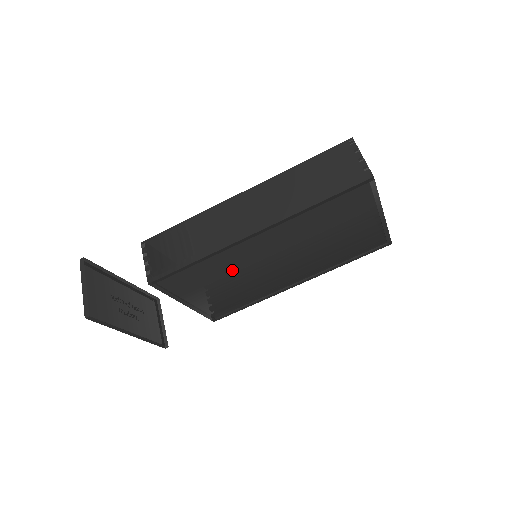
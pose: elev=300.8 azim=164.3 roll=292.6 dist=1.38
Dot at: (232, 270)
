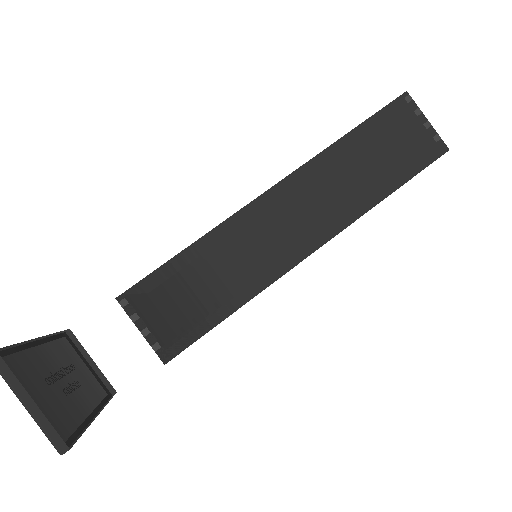
Dot at: occluded
